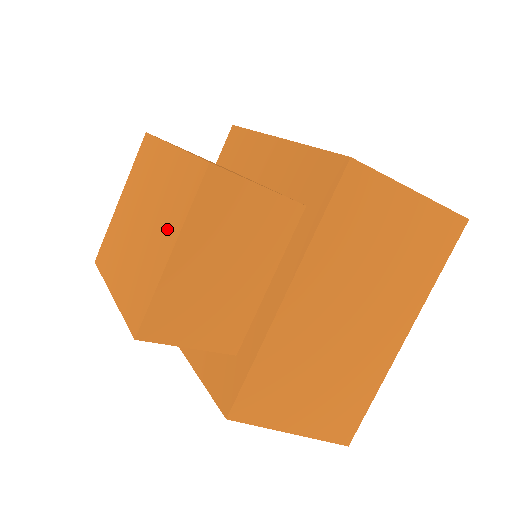
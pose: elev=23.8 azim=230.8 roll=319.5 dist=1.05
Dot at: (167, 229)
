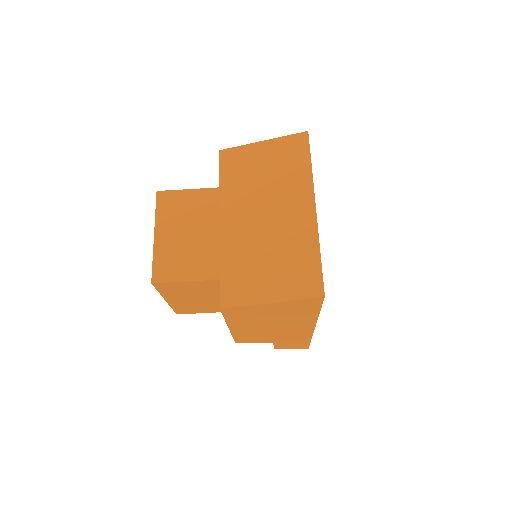
Dot at: occluded
